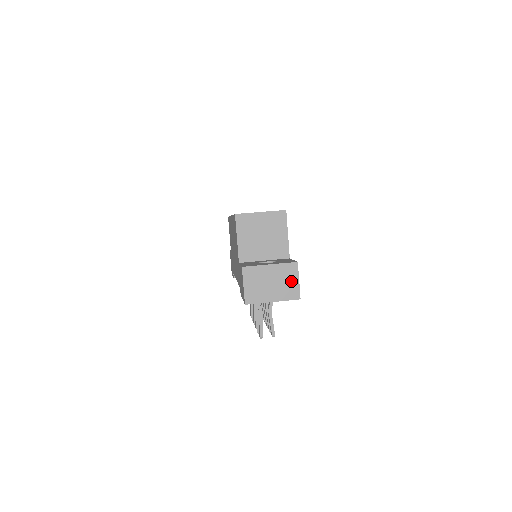
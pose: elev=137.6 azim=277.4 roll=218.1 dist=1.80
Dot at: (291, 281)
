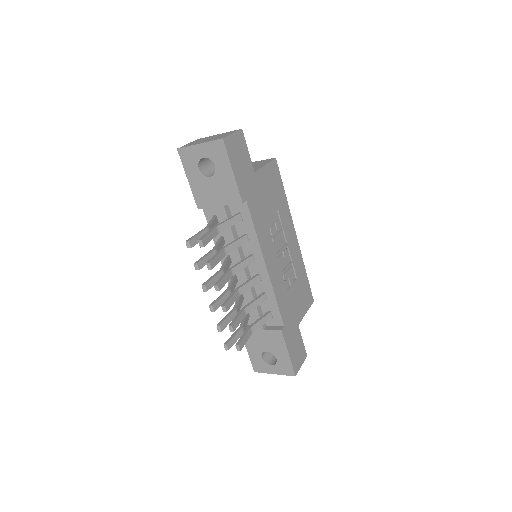
Dot at: occluded
